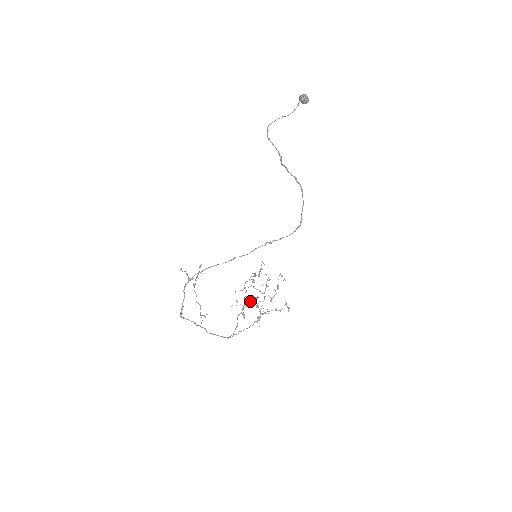
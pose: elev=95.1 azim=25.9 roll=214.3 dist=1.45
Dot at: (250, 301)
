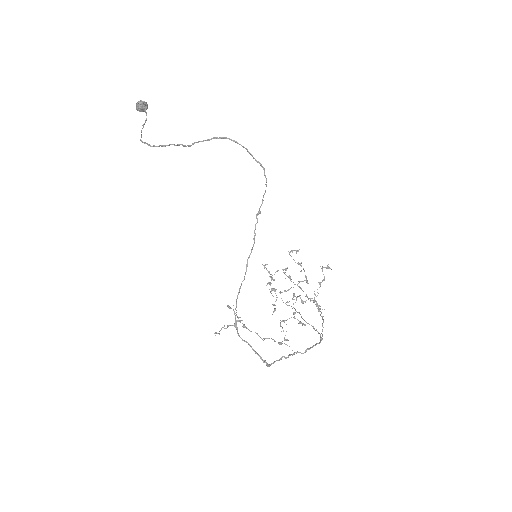
Dot at: occluded
